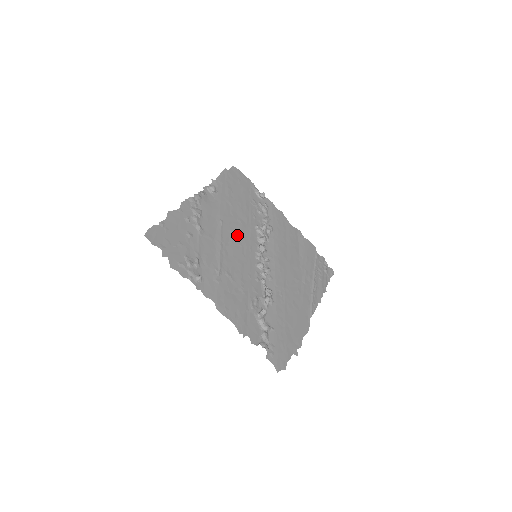
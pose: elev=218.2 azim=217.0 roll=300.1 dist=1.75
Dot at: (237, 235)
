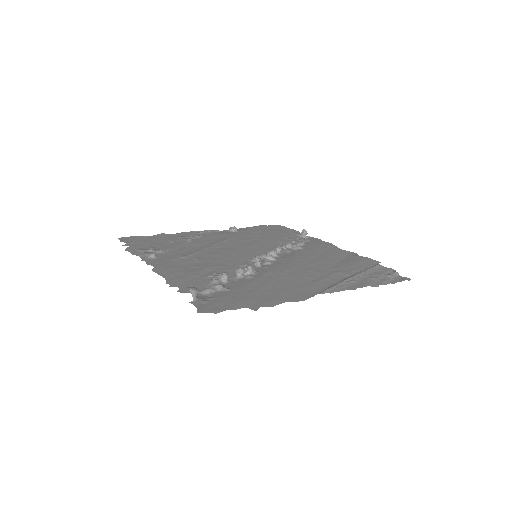
Dot at: (240, 246)
